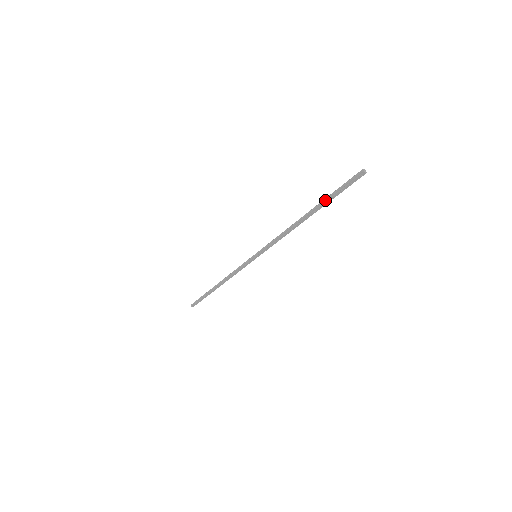
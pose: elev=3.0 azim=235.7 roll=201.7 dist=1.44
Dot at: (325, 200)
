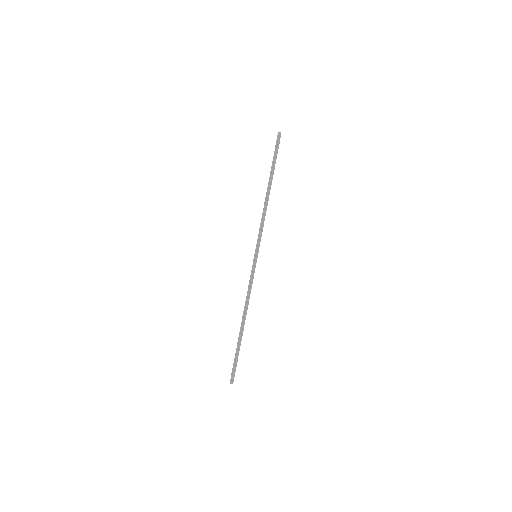
Dot at: (272, 167)
